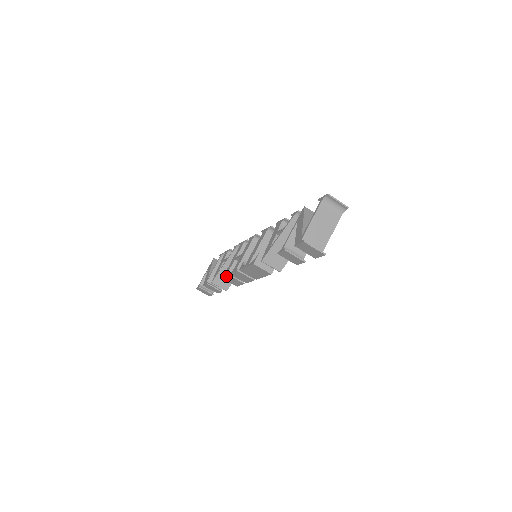
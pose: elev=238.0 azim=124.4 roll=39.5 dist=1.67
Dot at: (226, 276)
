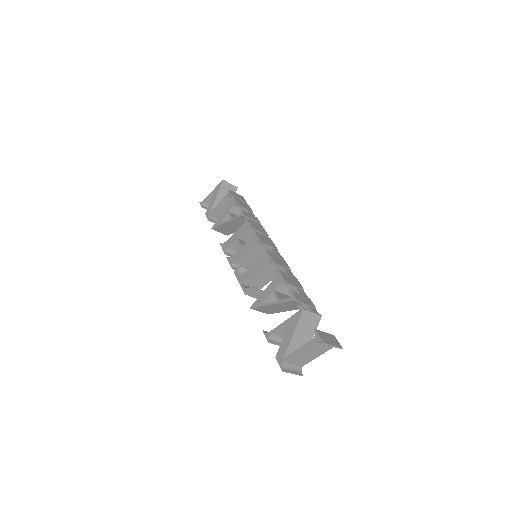
Dot at: (224, 250)
